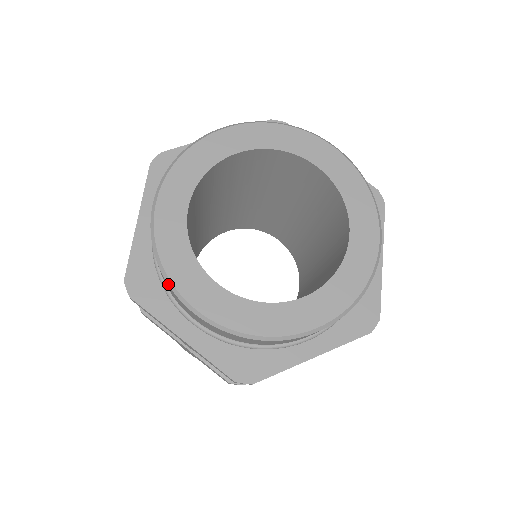
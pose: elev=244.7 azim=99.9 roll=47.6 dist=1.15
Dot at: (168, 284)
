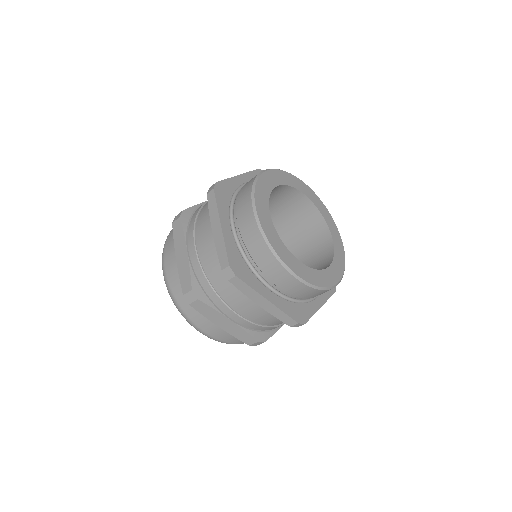
Dot at: (252, 193)
